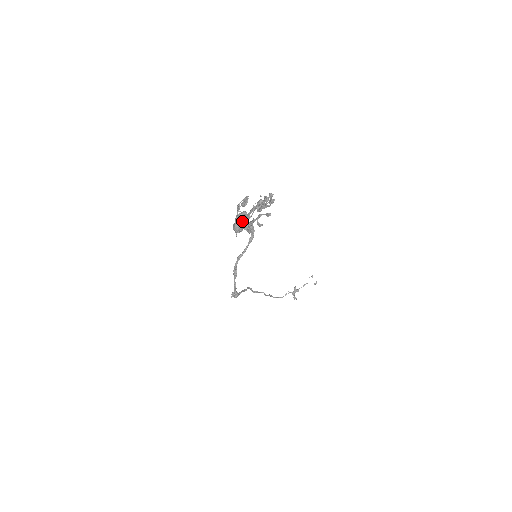
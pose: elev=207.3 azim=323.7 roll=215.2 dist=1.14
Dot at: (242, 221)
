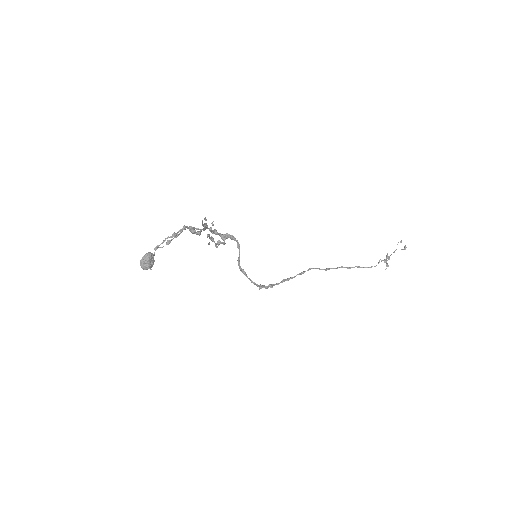
Dot at: (144, 262)
